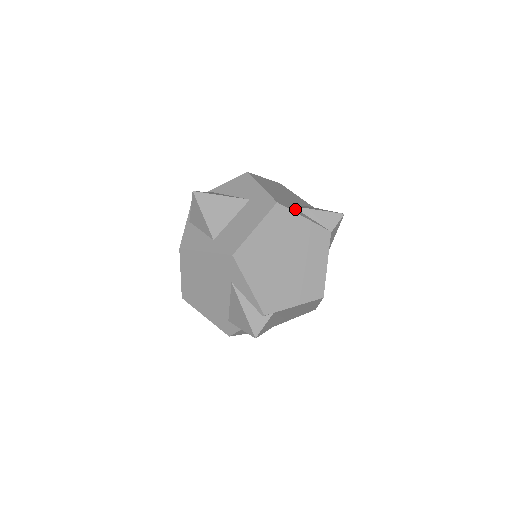
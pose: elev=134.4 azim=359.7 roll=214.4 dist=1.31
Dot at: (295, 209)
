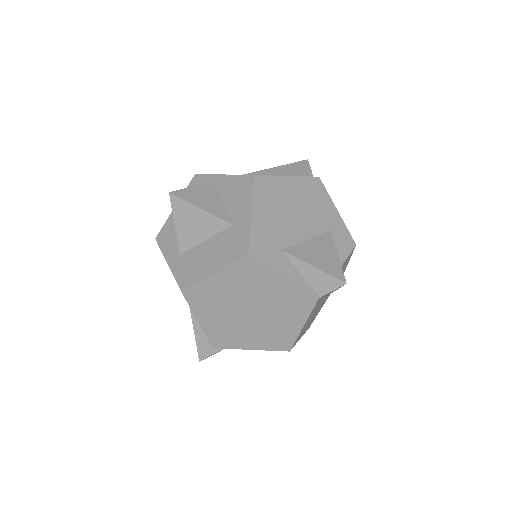
Dot at: (281, 258)
